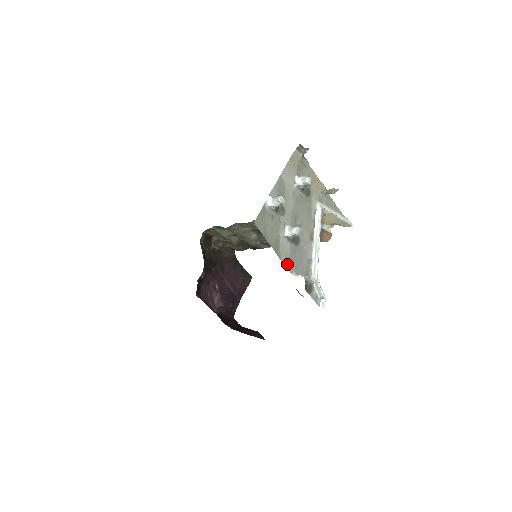
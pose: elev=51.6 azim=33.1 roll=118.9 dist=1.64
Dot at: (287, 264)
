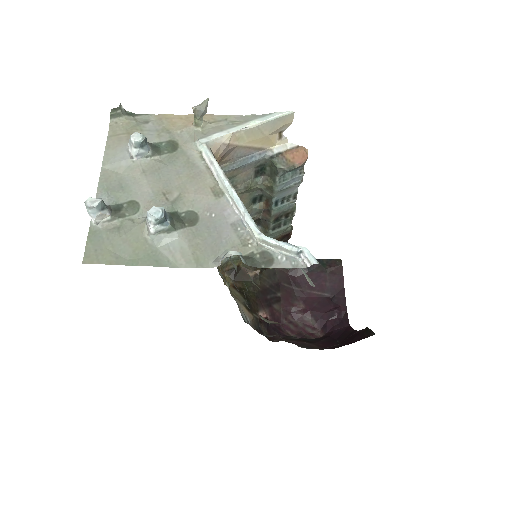
Dot at: (193, 262)
